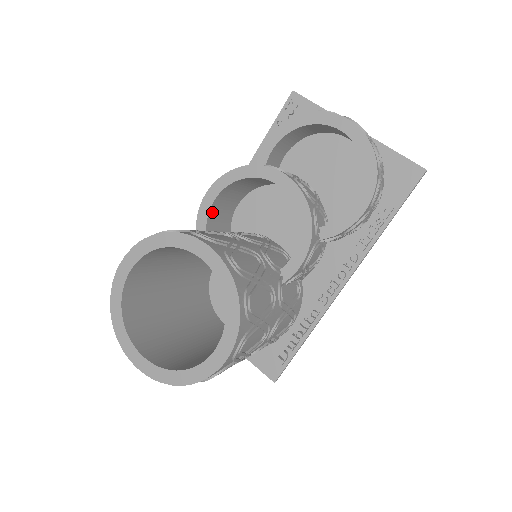
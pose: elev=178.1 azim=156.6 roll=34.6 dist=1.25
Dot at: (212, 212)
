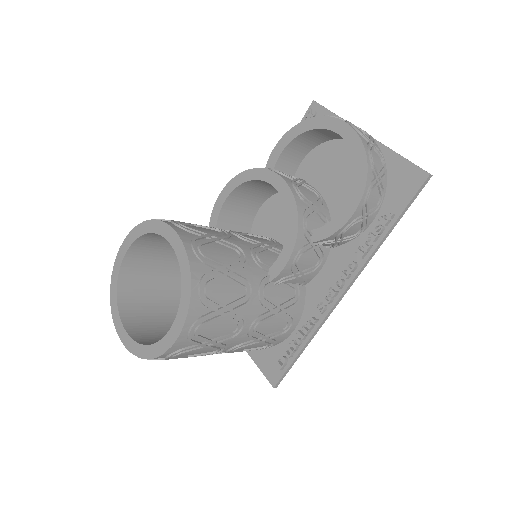
Dot at: (224, 213)
